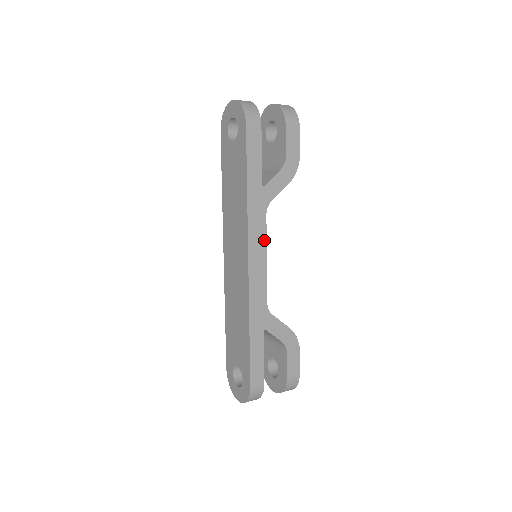
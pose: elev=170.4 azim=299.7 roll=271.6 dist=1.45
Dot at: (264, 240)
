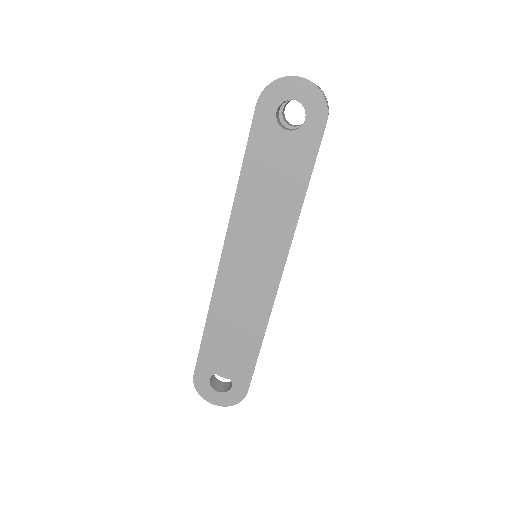
Dot at: occluded
